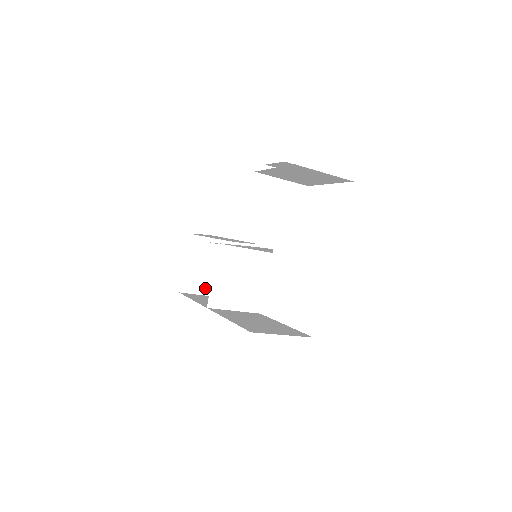
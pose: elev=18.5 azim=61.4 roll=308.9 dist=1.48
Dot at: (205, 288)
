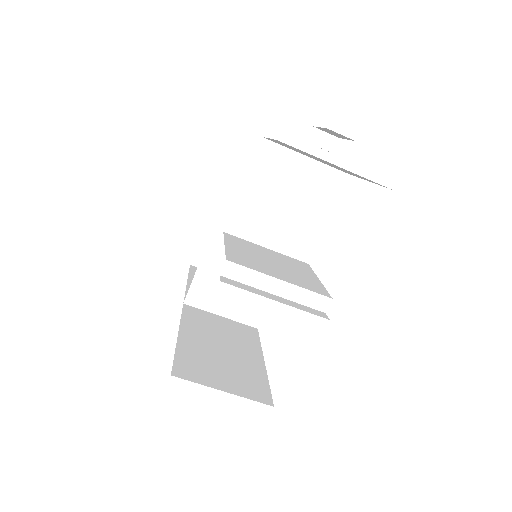
Dot at: occluded
